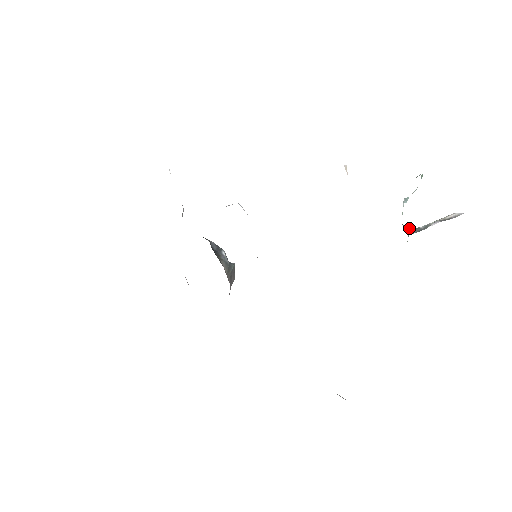
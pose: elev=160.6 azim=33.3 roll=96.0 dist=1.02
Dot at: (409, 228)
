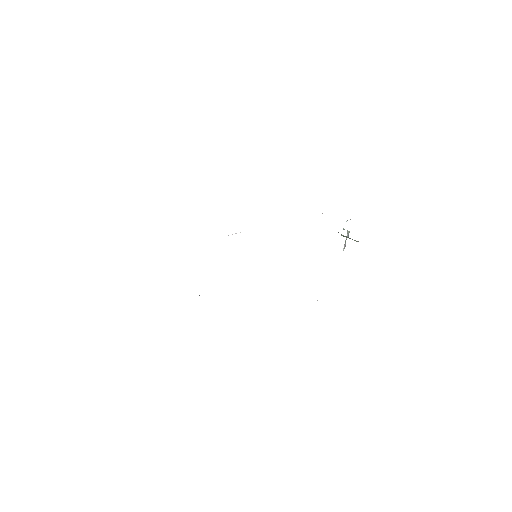
Dot at: (347, 231)
